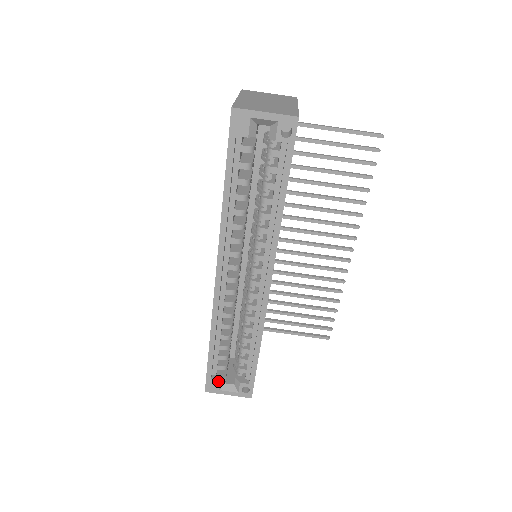
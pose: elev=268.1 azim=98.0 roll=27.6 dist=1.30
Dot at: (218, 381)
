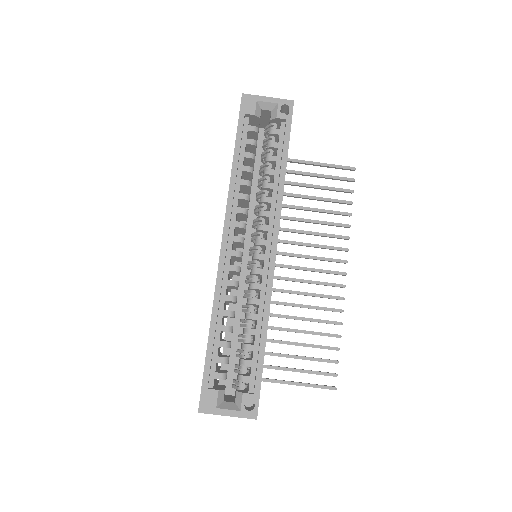
Dot at: (216, 392)
